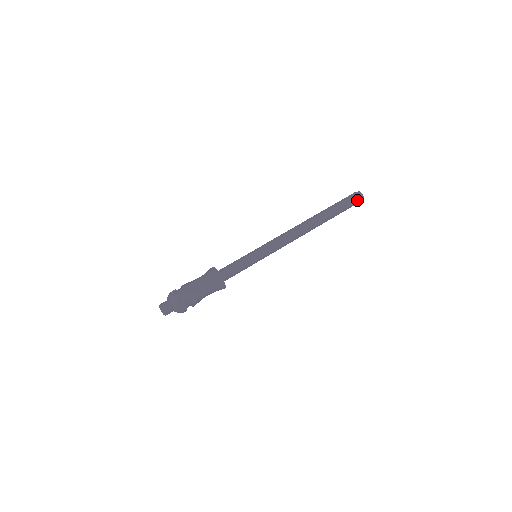
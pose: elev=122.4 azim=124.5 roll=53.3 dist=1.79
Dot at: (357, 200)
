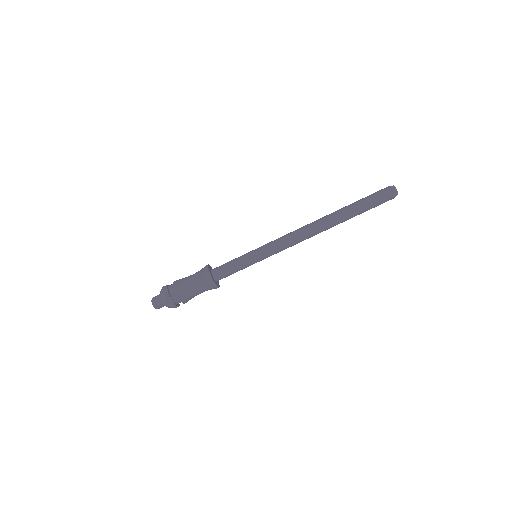
Dot at: (388, 197)
